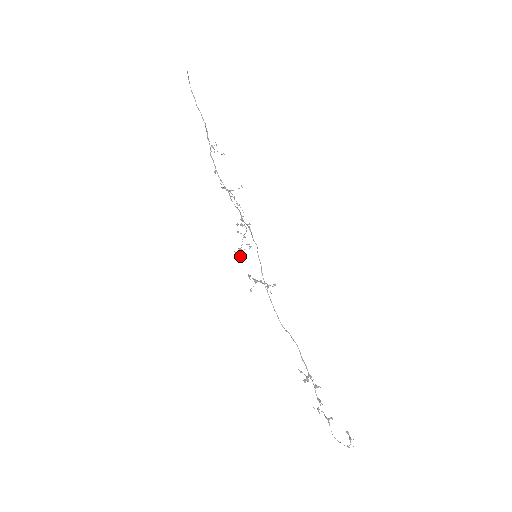
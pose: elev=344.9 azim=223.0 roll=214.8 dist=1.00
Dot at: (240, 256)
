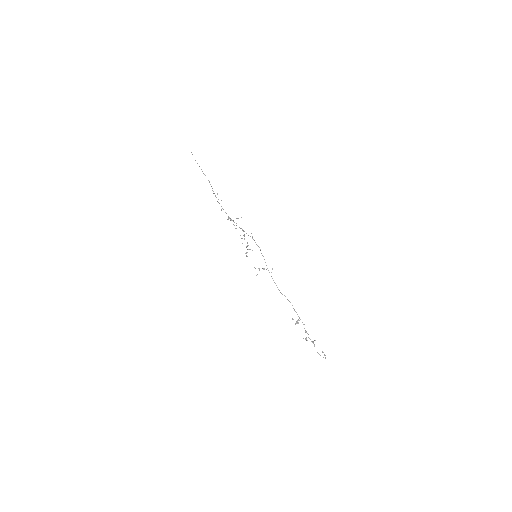
Dot at: occluded
